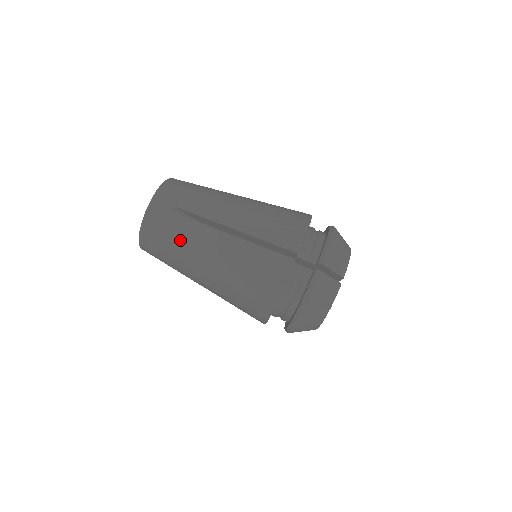
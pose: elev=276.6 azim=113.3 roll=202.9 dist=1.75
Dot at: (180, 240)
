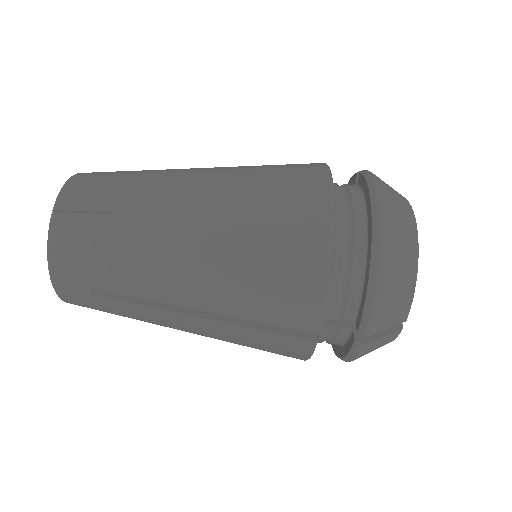
Dot at: (132, 318)
